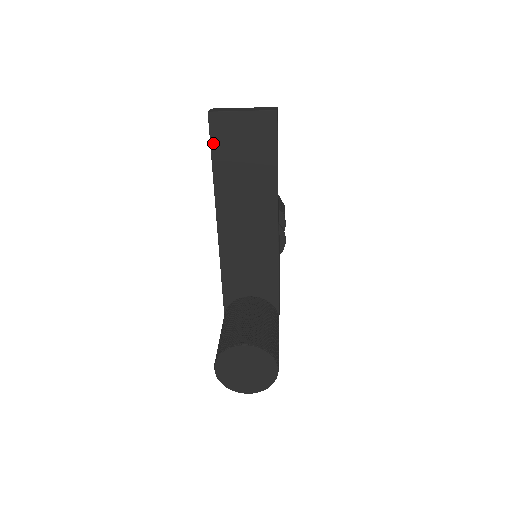
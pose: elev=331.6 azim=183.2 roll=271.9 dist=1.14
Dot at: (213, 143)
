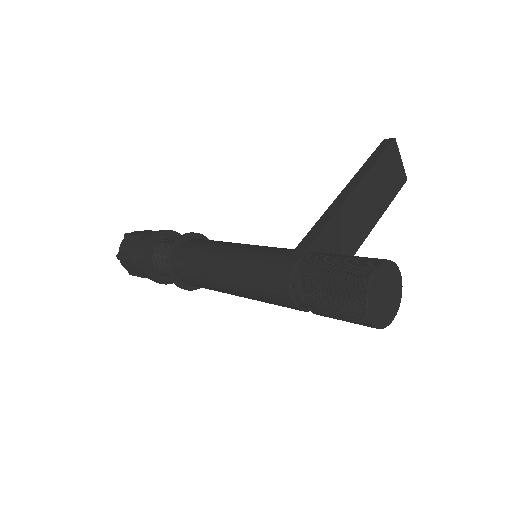
Dot at: (386, 152)
